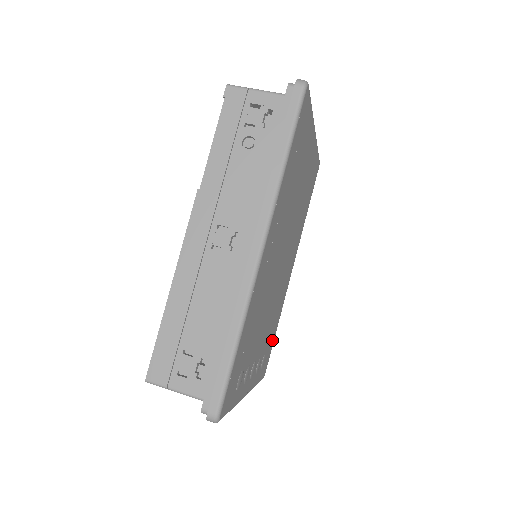
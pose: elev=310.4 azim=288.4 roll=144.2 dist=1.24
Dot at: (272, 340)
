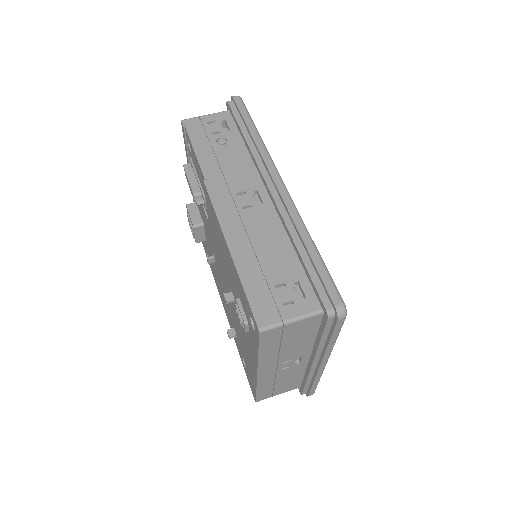
Dot at: occluded
